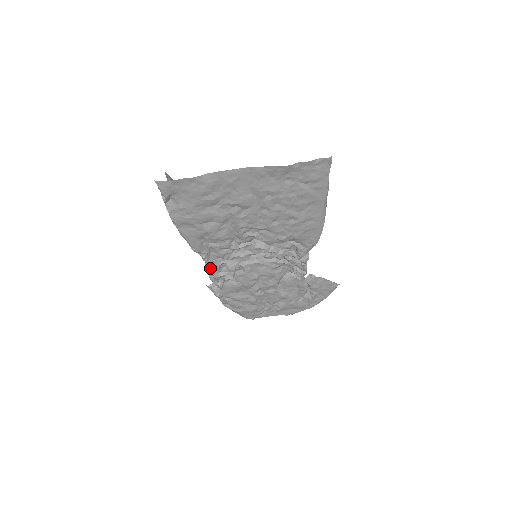
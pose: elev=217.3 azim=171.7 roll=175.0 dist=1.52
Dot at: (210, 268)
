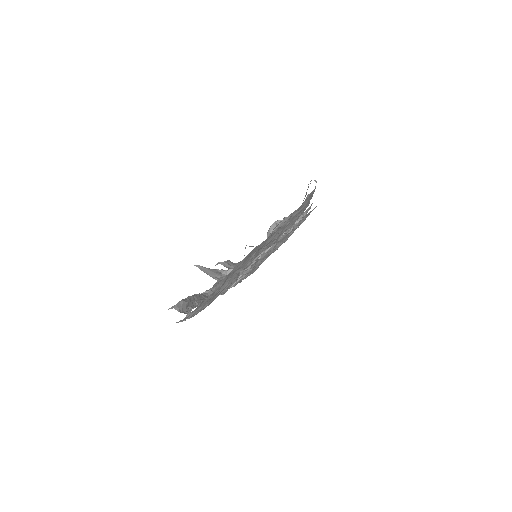
Dot at: occluded
